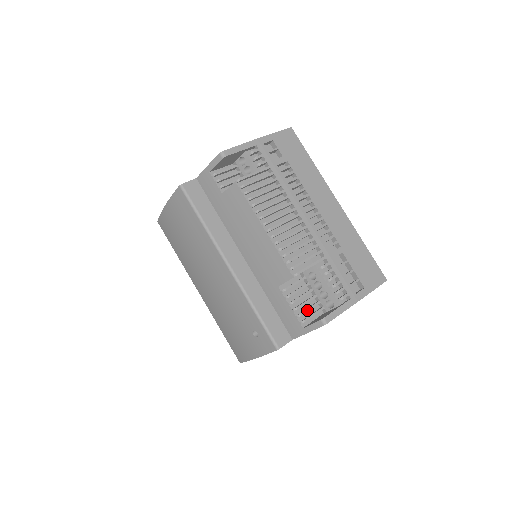
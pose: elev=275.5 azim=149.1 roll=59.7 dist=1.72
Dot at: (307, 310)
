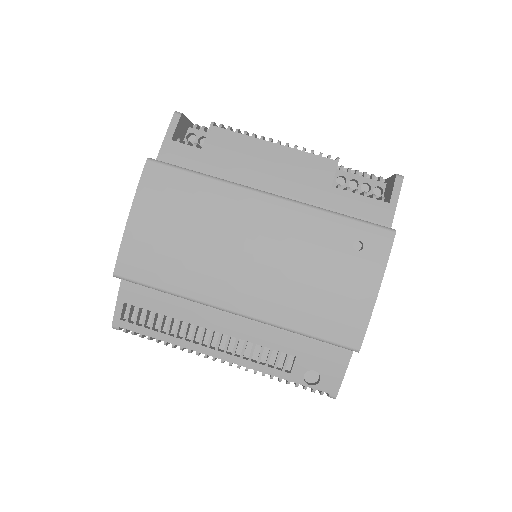
Dot at: occluded
